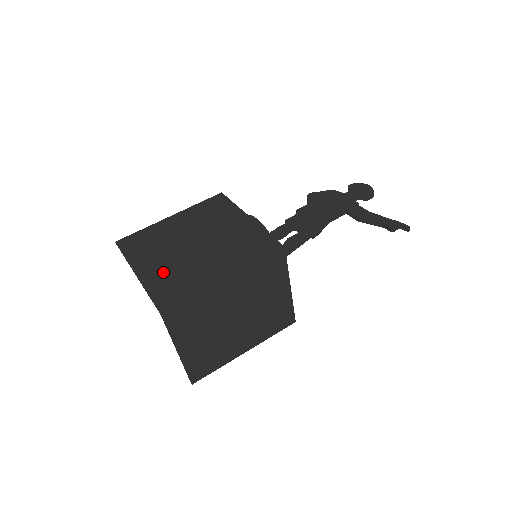
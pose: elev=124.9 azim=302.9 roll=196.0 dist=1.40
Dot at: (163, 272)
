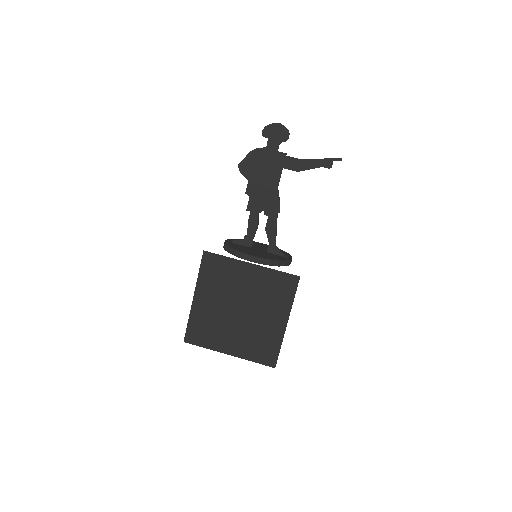
Dot at: (244, 343)
